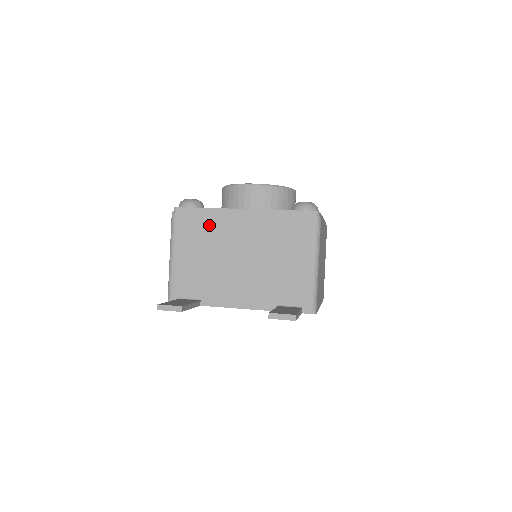
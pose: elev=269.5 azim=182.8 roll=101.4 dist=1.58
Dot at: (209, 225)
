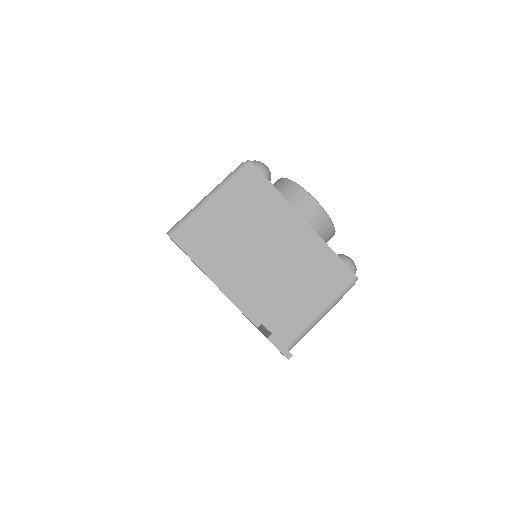
Dot at: (266, 205)
